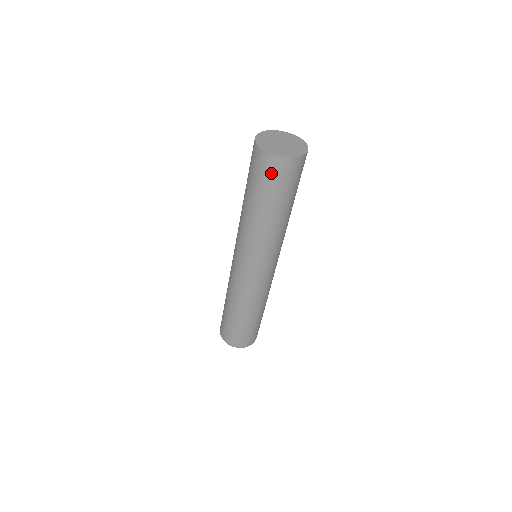
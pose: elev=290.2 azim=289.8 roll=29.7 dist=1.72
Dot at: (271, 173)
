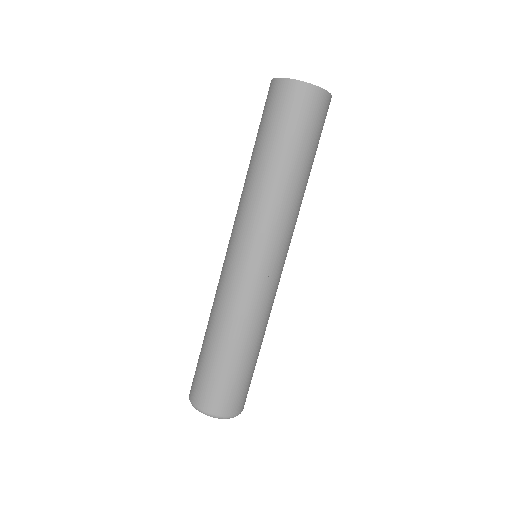
Dot at: (295, 106)
